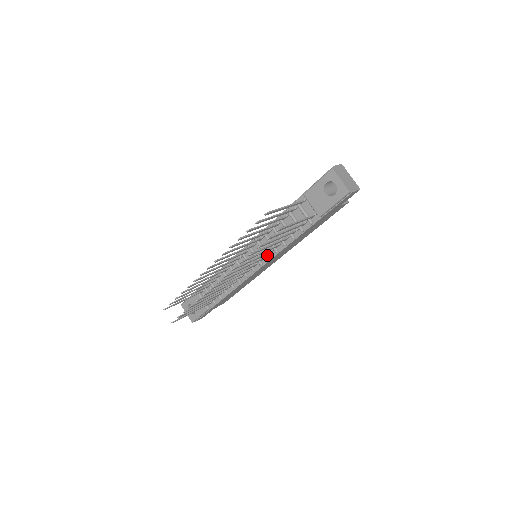
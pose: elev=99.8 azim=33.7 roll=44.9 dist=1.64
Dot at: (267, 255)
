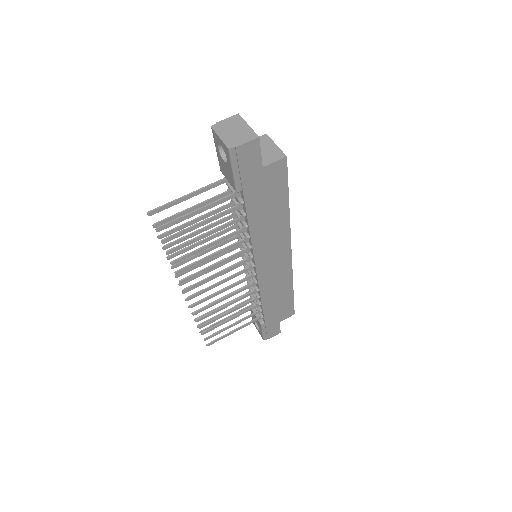
Dot at: (248, 253)
